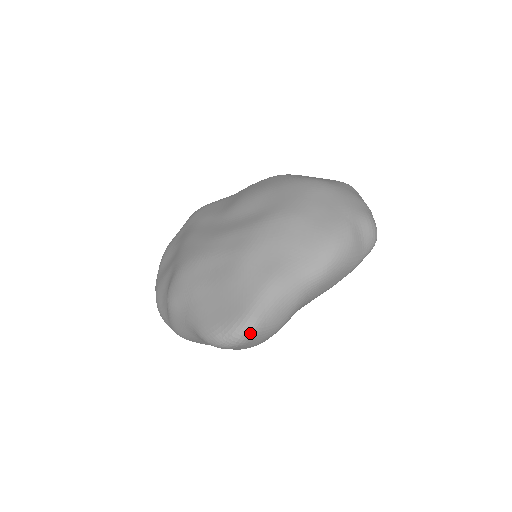
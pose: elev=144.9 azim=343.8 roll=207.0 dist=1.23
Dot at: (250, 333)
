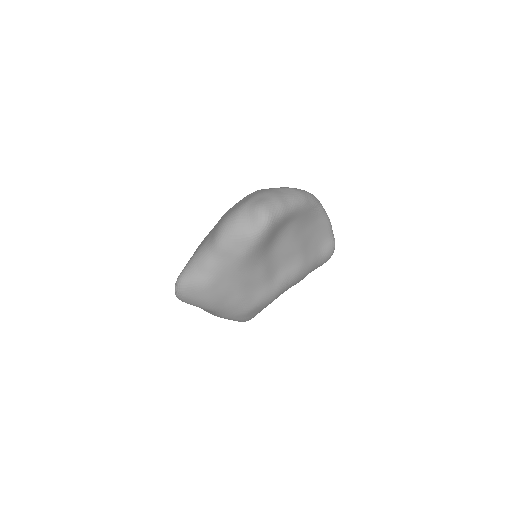
Dot at: (179, 285)
